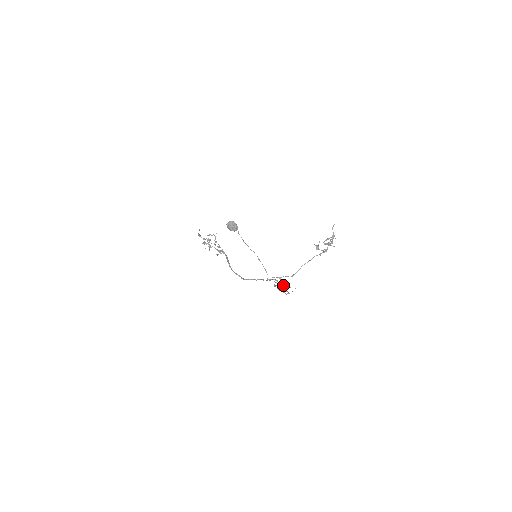
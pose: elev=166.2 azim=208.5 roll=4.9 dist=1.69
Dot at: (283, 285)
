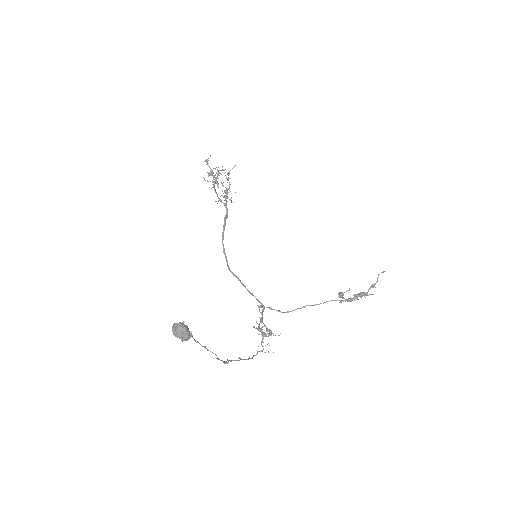
Dot at: occluded
